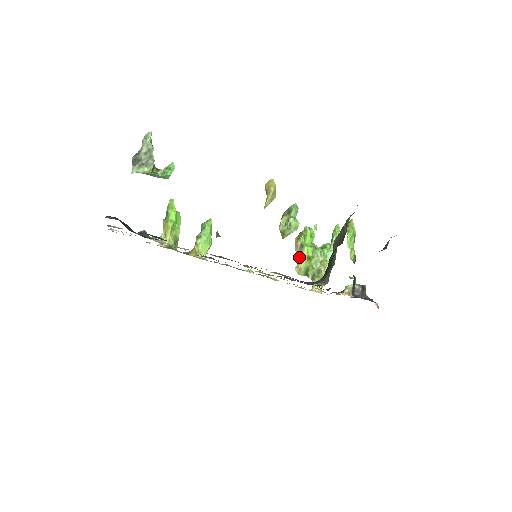
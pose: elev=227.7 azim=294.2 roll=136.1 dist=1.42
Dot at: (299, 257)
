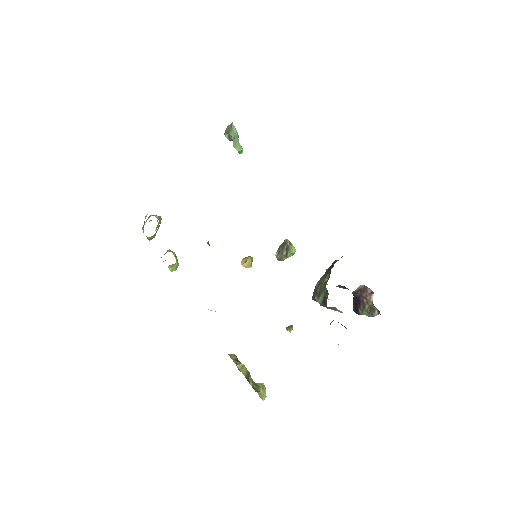
Dot at: (238, 362)
